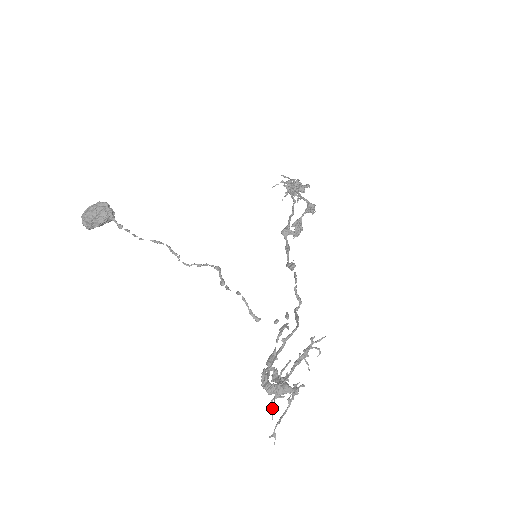
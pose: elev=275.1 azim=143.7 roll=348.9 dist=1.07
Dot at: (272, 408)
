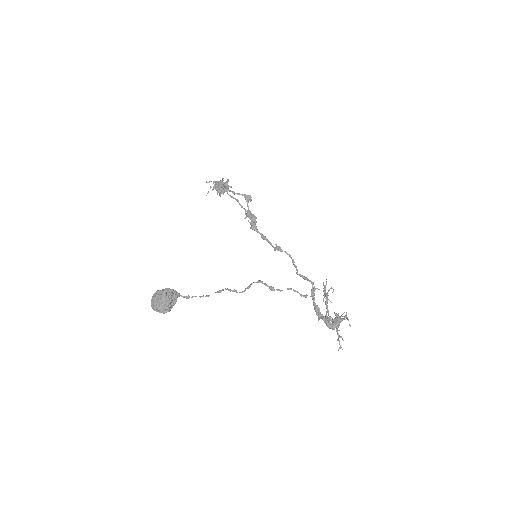
Dot at: occluded
